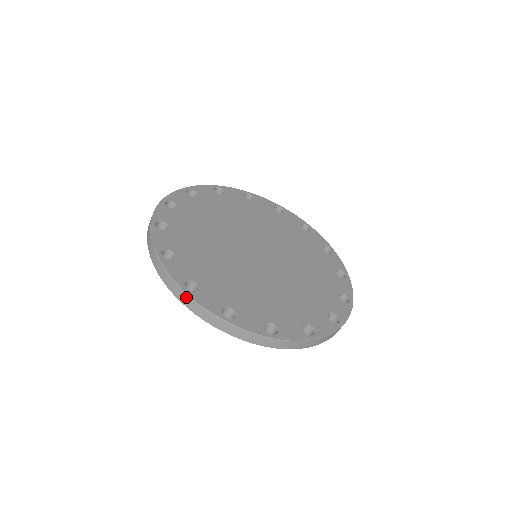
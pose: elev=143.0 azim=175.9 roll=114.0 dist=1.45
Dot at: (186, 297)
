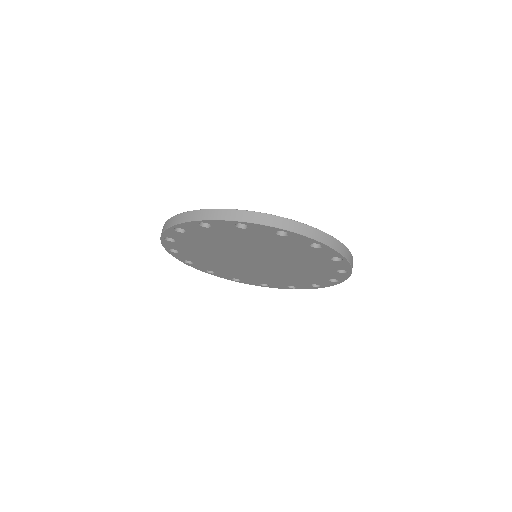
Dot at: (247, 213)
